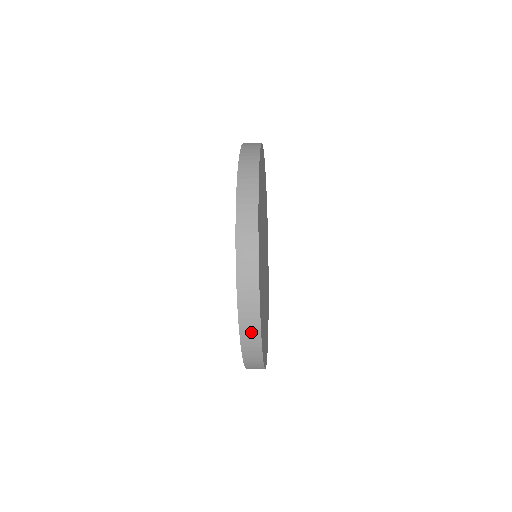
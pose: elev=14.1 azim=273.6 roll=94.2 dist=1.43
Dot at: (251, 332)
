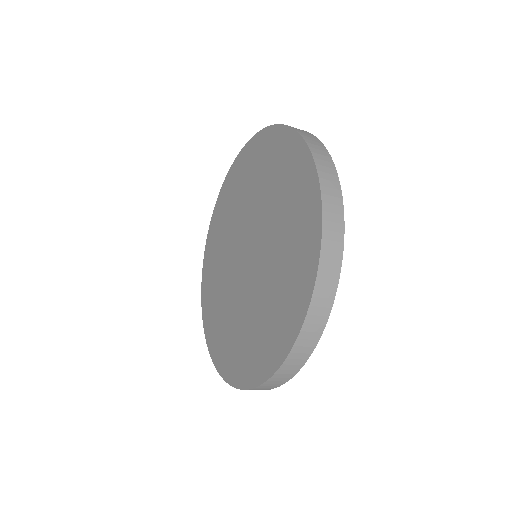
Dot at: occluded
